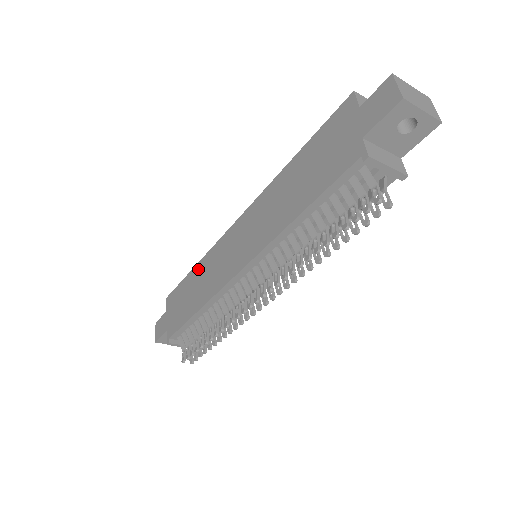
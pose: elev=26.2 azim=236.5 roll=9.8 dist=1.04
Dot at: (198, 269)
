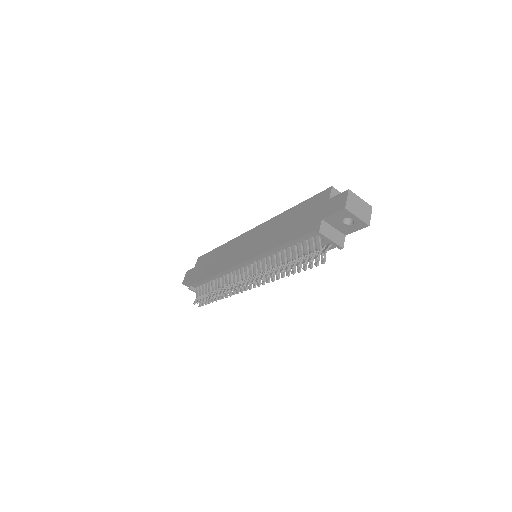
Dot at: (222, 249)
